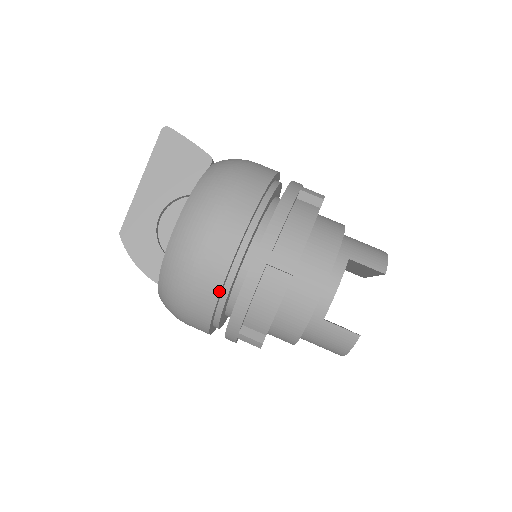
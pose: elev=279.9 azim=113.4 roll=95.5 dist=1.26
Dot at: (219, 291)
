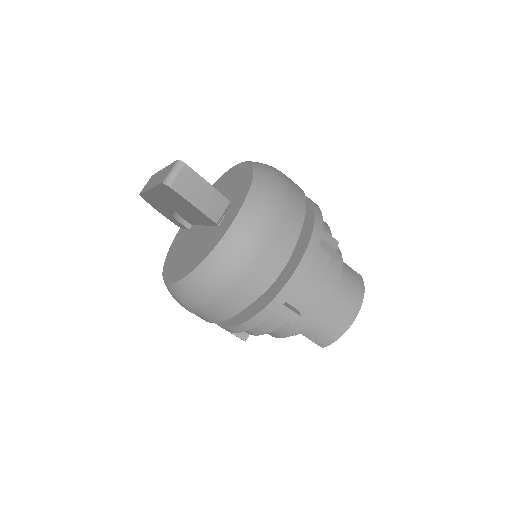
Dot at: occluded
